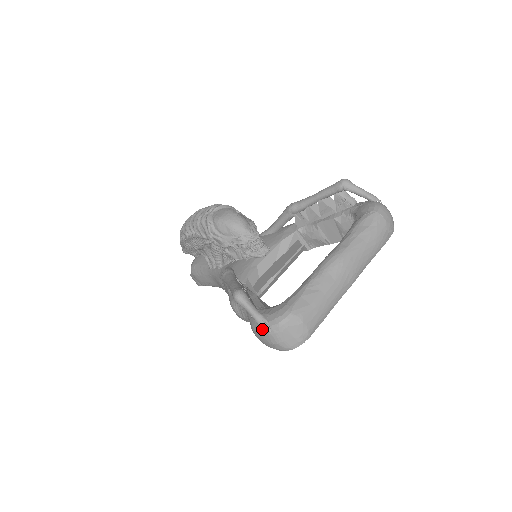
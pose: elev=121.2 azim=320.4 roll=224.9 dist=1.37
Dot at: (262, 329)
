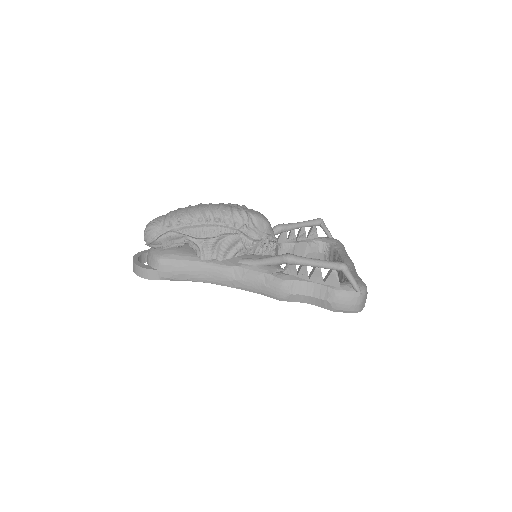
Dot at: (353, 293)
